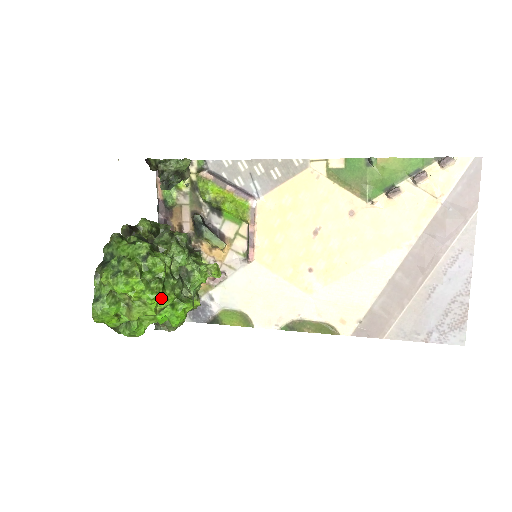
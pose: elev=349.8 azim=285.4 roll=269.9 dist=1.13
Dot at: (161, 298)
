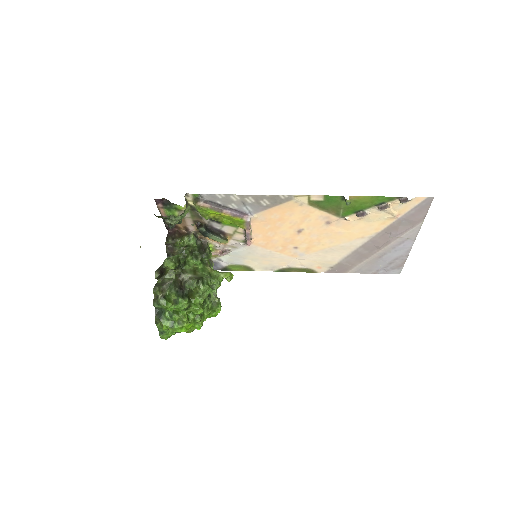
Dot at: (203, 320)
